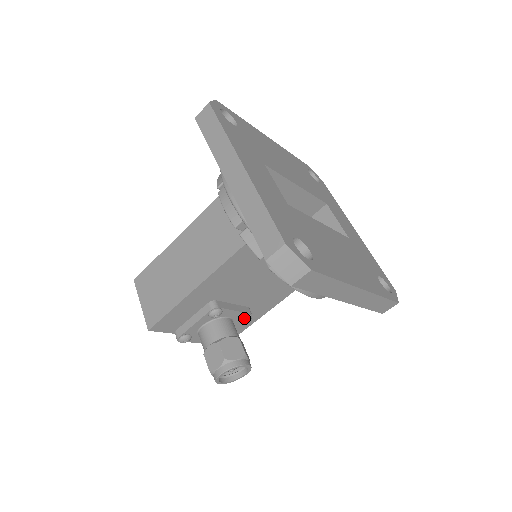
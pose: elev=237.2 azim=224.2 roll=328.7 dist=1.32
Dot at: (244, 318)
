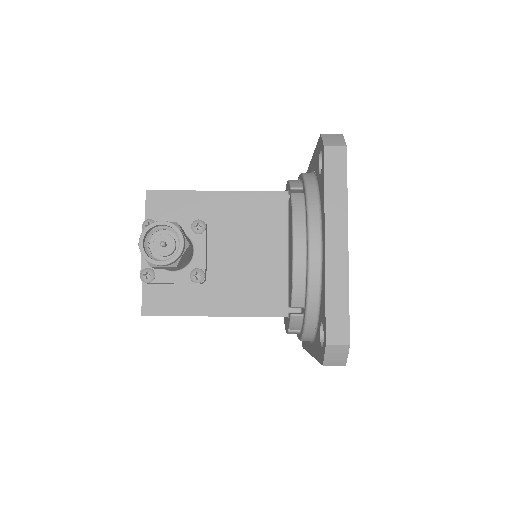
Dot at: (199, 270)
